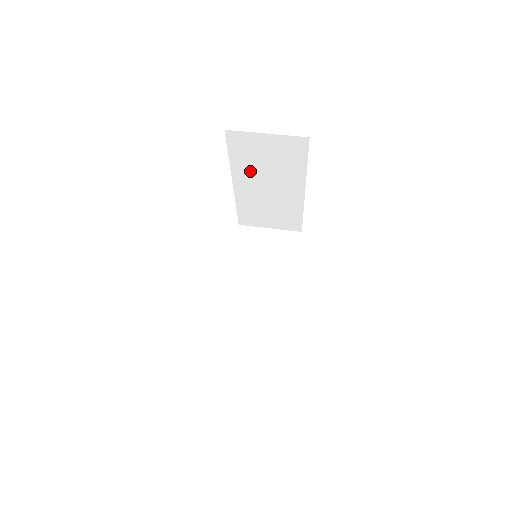
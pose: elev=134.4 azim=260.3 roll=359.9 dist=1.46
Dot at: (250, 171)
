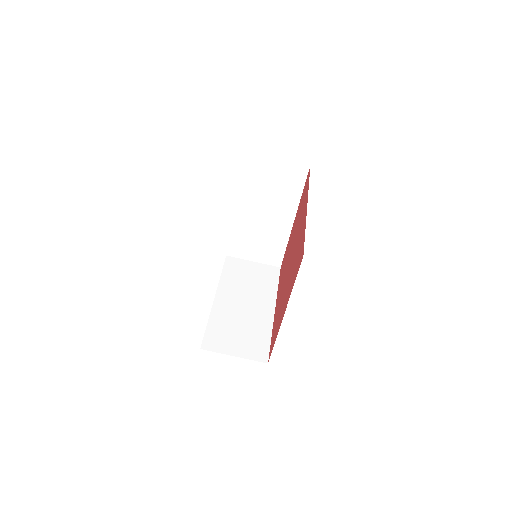
Dot at: occluded
